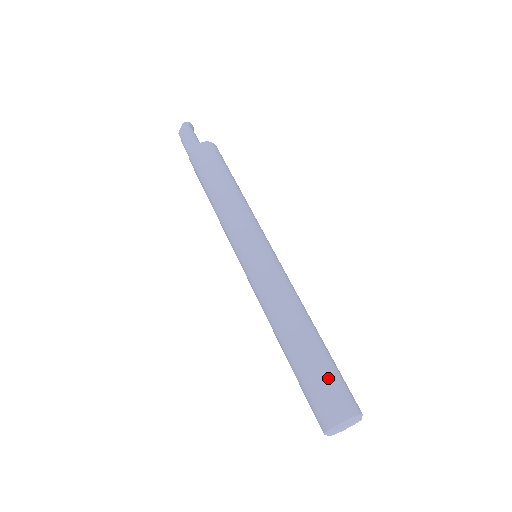
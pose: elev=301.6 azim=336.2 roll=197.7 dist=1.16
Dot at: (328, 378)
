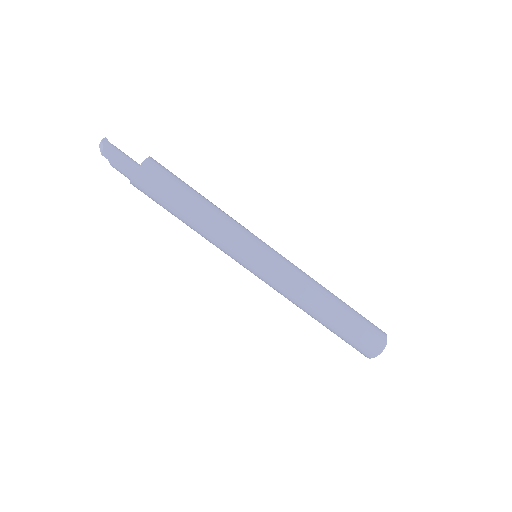
Dot at: (363, 323)
